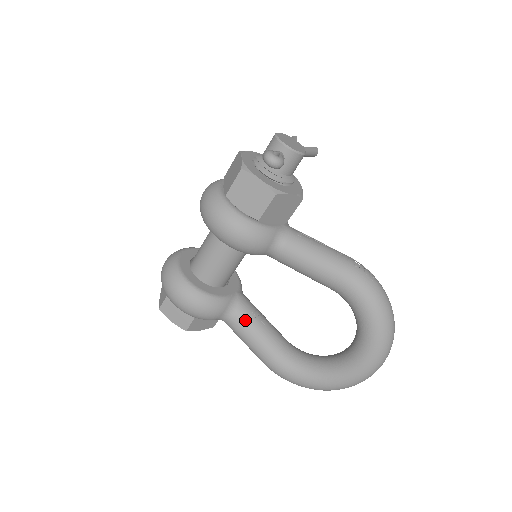
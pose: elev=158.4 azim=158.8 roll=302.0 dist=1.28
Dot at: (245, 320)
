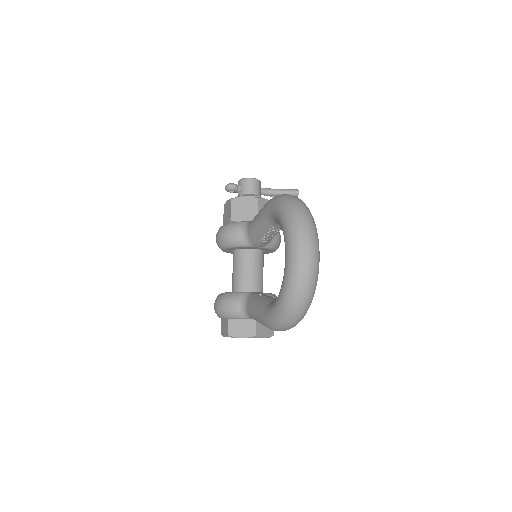
Dot at: (252, 300)
